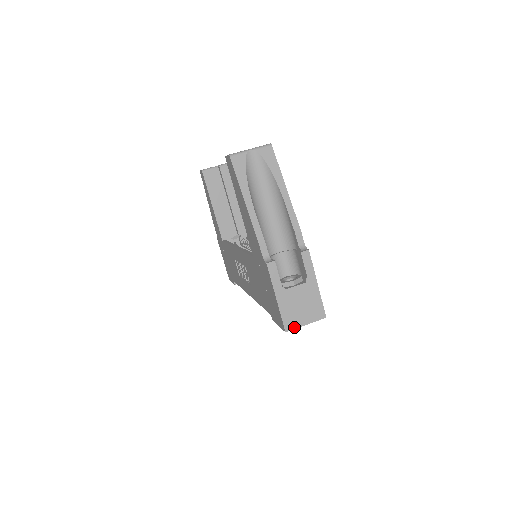
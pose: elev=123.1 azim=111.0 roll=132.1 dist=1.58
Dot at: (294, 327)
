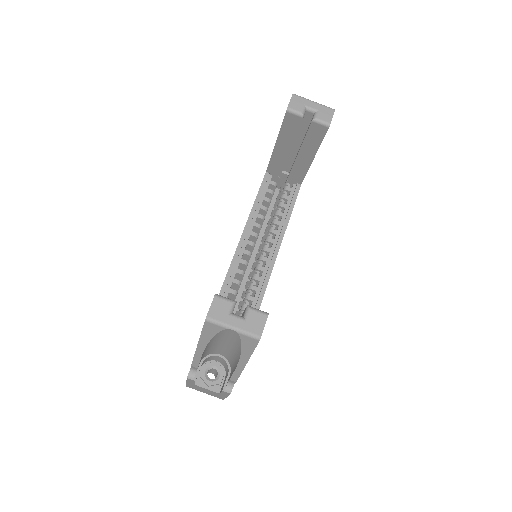
Dot at: occluded
